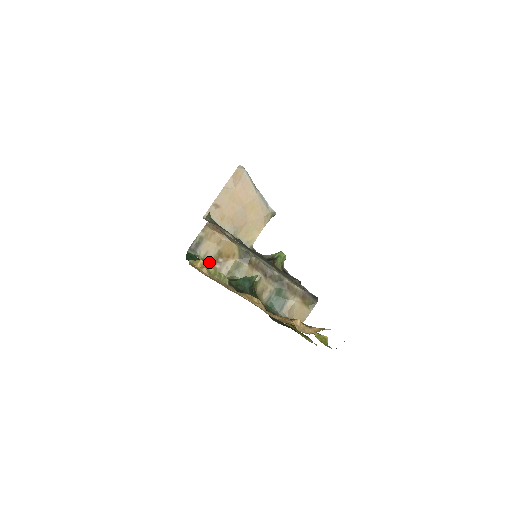
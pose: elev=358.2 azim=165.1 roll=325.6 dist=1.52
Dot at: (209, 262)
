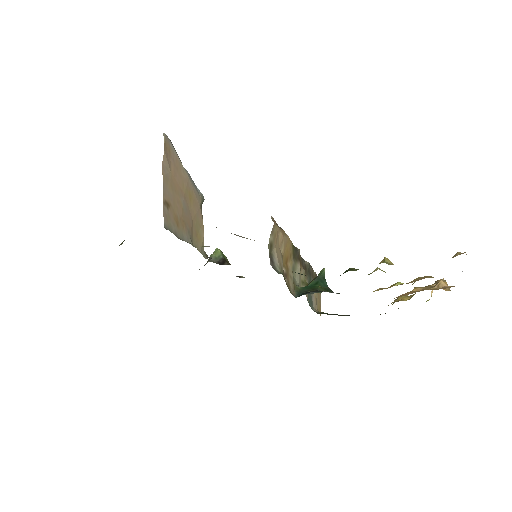
Dot at: (284, 278)
